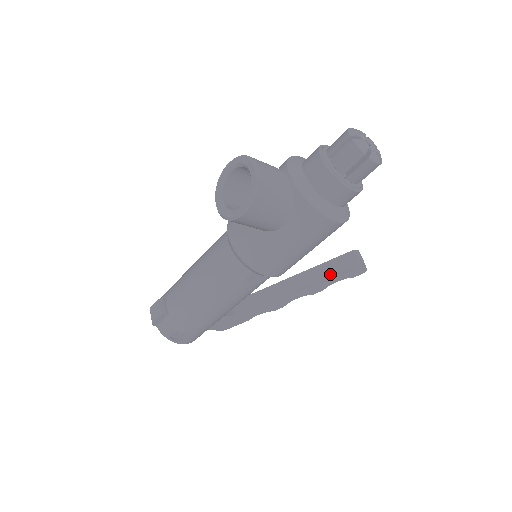
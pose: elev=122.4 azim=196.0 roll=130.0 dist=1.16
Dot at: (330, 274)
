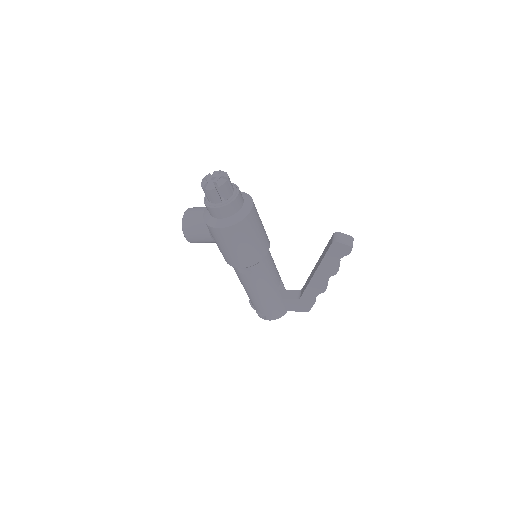
Dot at: (323, 256)
